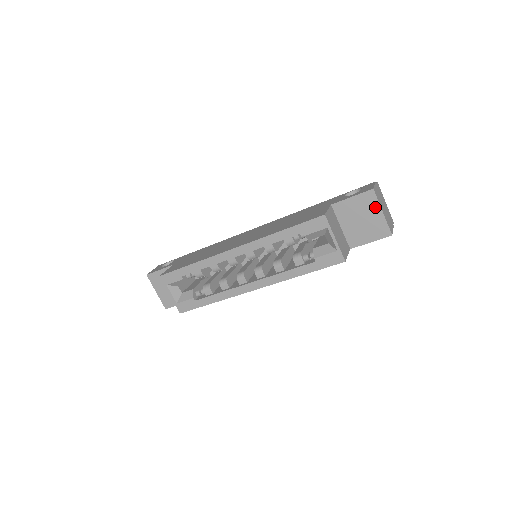
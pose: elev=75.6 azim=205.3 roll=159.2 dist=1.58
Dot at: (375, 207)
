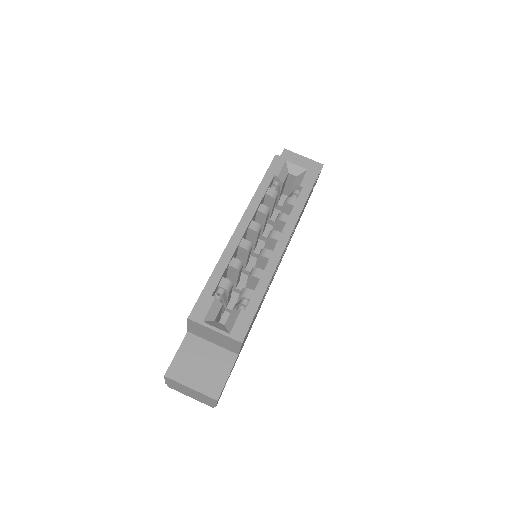
Dot at: (297, 157)
